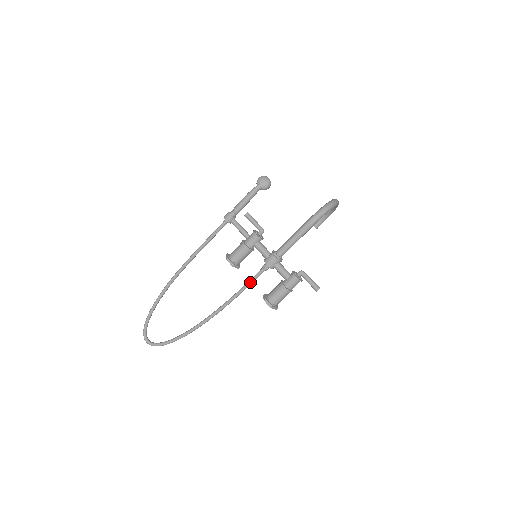
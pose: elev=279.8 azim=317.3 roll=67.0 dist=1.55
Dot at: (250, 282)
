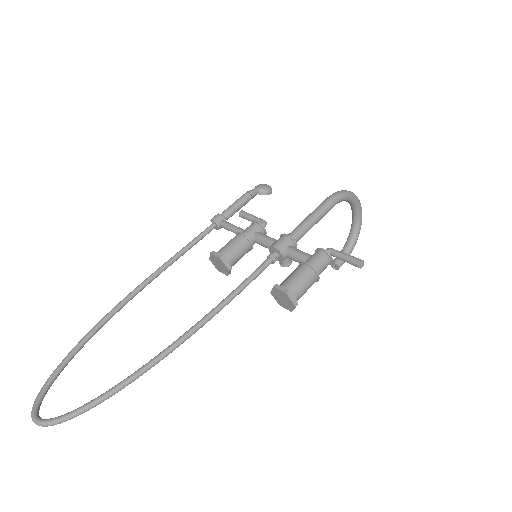
Dot at: (248, 278)
